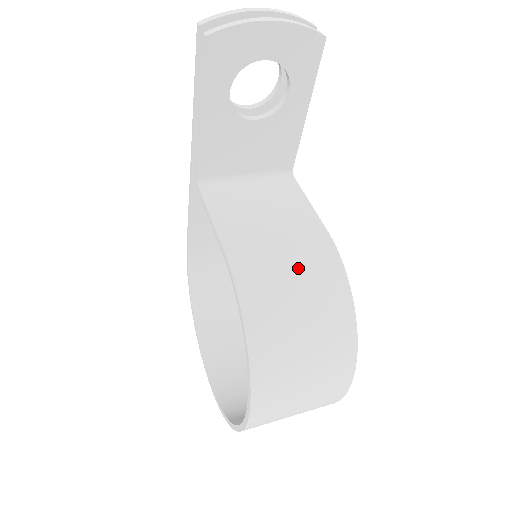
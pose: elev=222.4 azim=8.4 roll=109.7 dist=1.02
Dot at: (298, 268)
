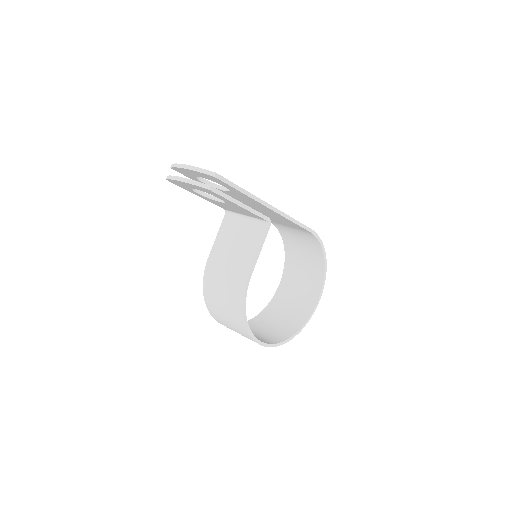
Dot at: (226, 285)
